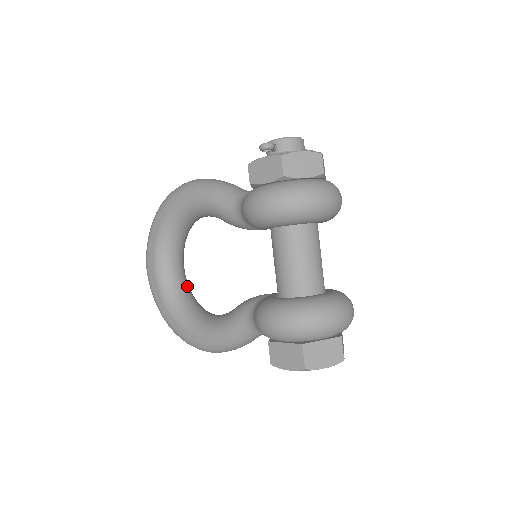
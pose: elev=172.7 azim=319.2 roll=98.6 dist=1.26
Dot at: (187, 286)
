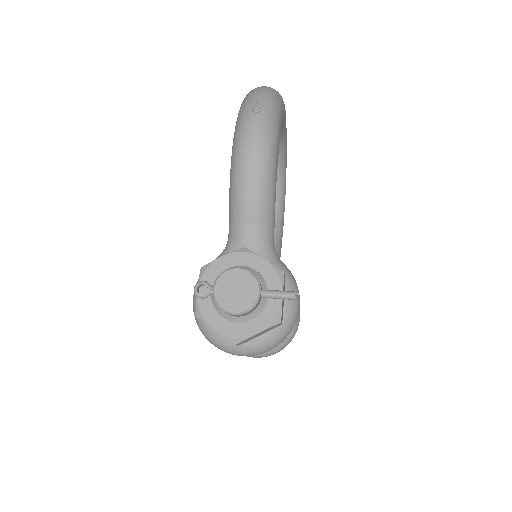
Dot at: occluded
